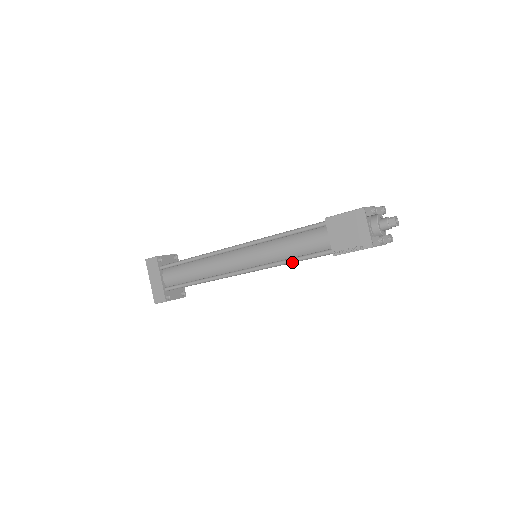
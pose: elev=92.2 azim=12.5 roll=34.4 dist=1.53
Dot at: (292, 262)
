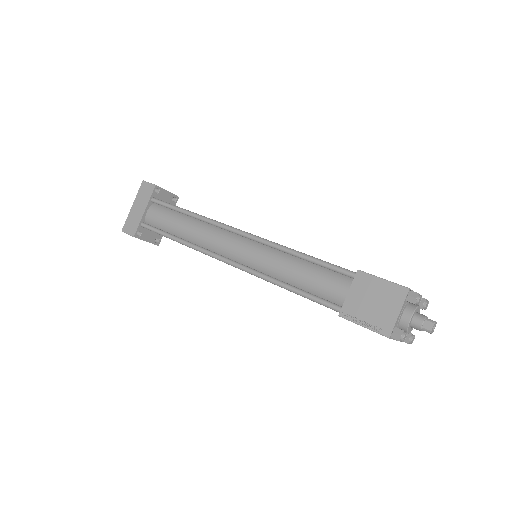
Dot at: (290, 290)
